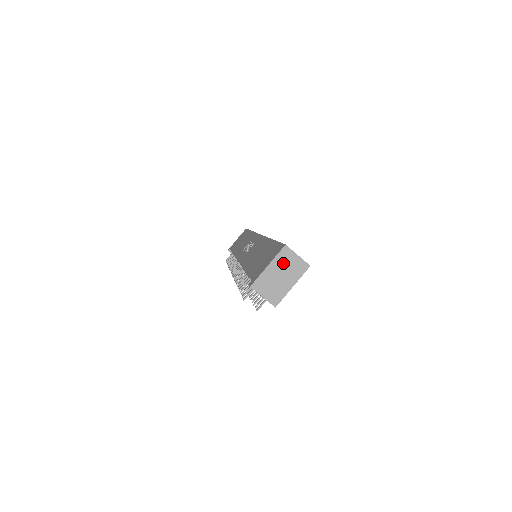
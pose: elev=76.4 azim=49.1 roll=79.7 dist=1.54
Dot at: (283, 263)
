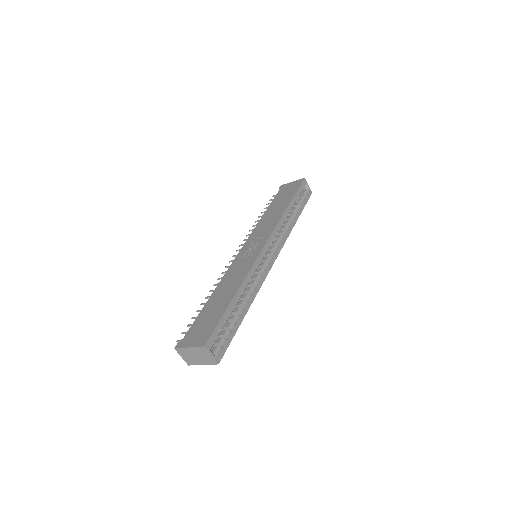
Dot at: (200, 352)
